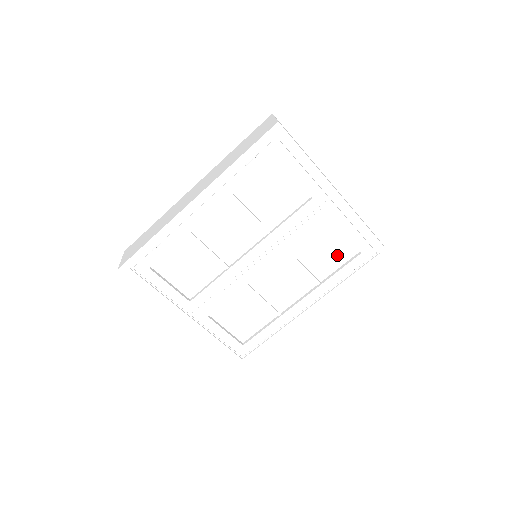
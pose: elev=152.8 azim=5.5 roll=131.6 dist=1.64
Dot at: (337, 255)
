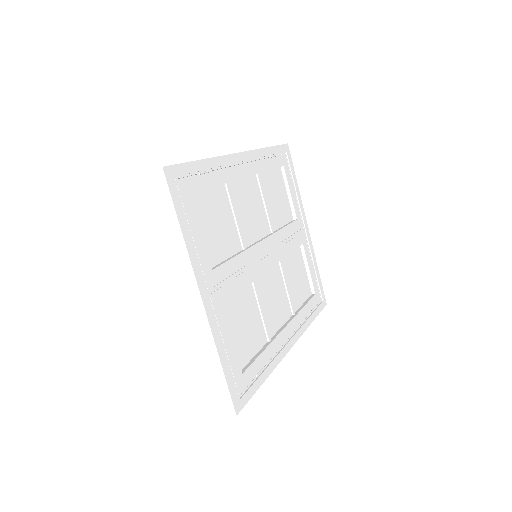
Dot at: (302, 289)
